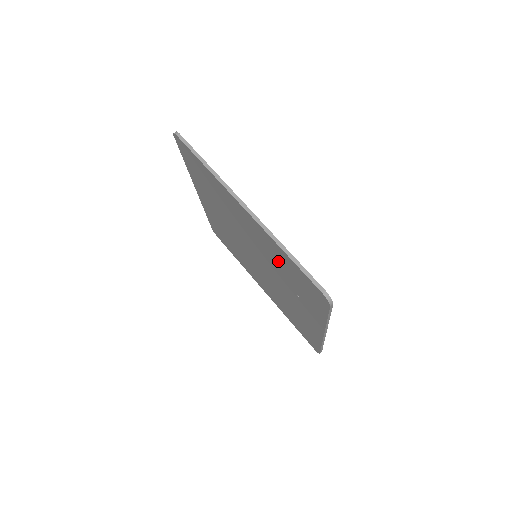
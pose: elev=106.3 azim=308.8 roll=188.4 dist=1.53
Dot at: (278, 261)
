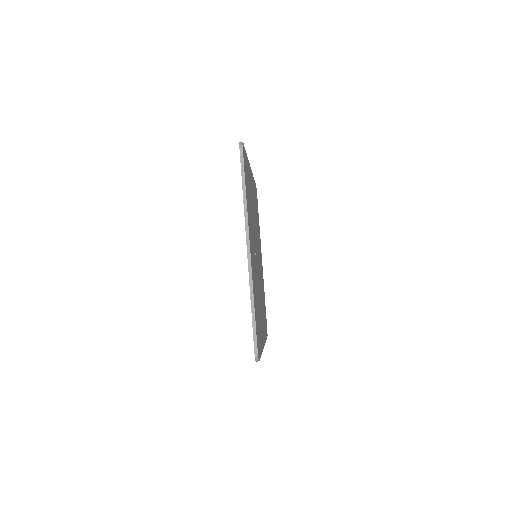
Dot at: occluded
